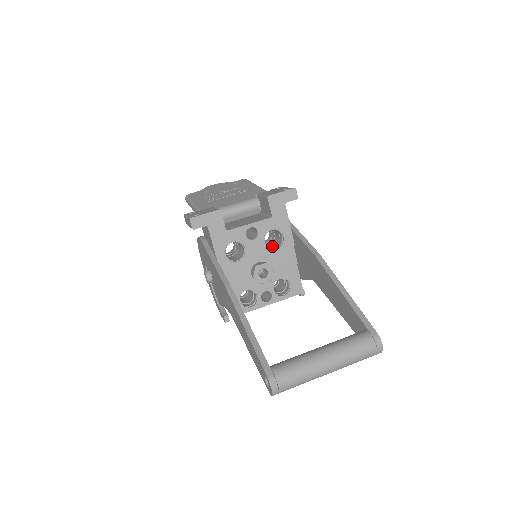
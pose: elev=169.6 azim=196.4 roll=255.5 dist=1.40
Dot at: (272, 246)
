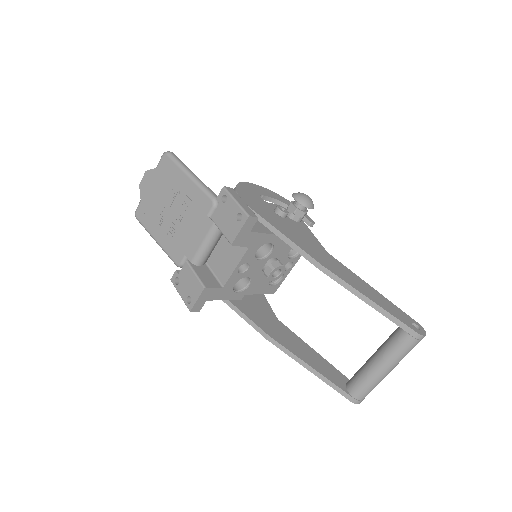
Dot at: (264, 244)
